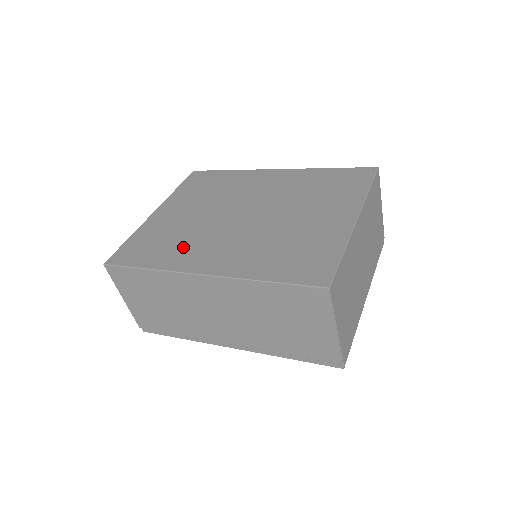
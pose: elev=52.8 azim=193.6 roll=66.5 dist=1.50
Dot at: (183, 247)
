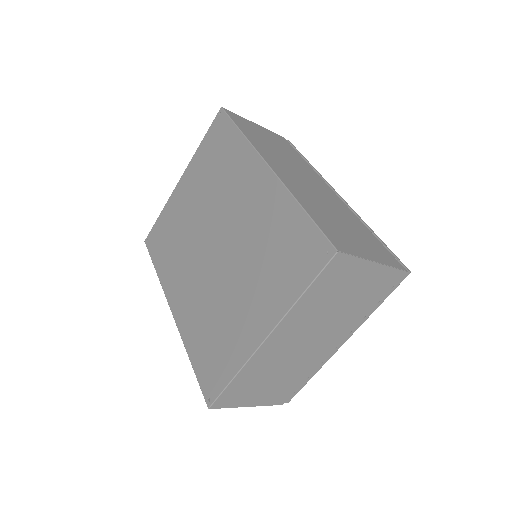
Dot at: (175, 262)
